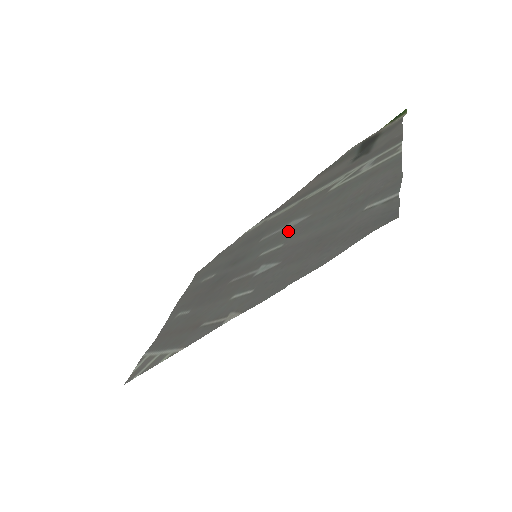
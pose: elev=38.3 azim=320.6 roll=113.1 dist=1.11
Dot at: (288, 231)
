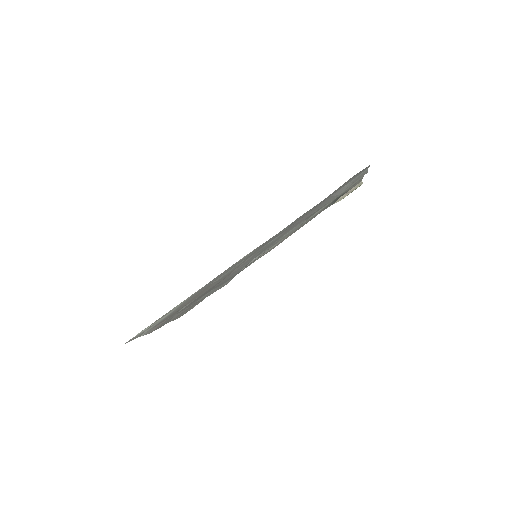
Dot at: (284, 234)
